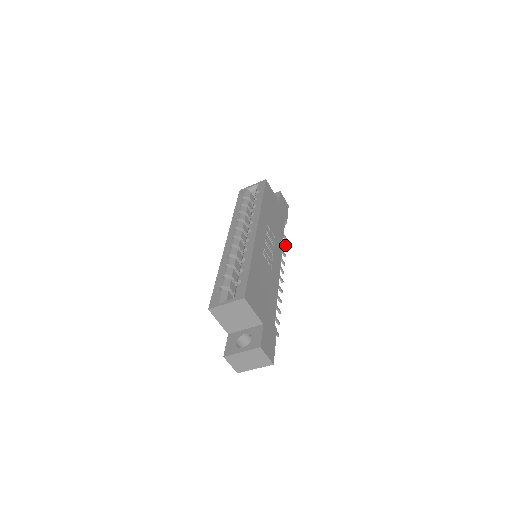
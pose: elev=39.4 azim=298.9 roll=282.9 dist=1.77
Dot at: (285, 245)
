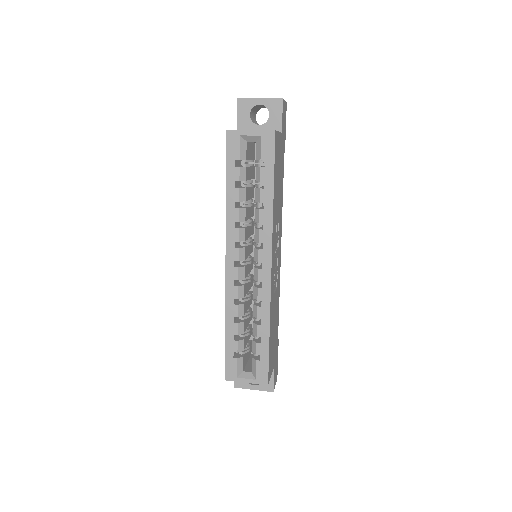
Dot at: occluded
